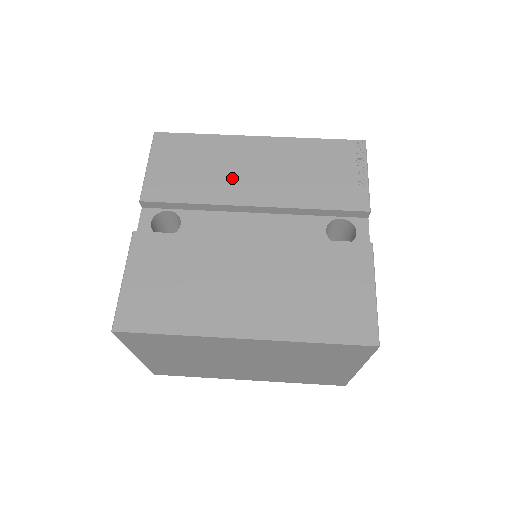
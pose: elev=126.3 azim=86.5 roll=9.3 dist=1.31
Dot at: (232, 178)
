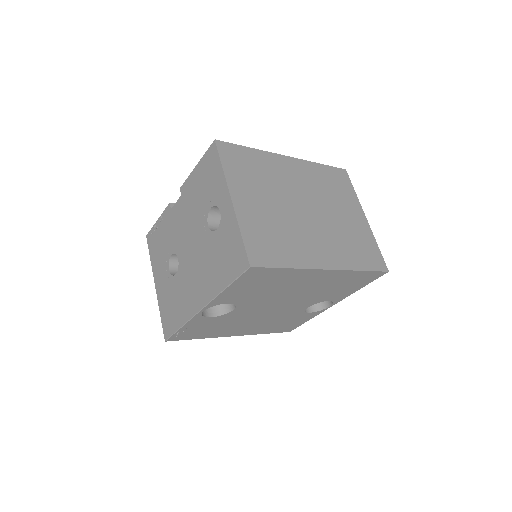
Dot at: occluded
